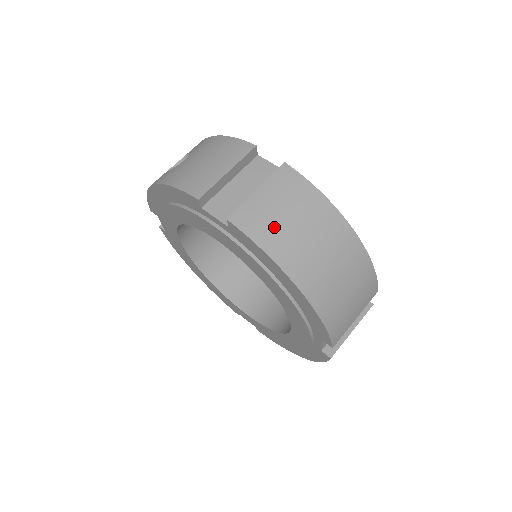
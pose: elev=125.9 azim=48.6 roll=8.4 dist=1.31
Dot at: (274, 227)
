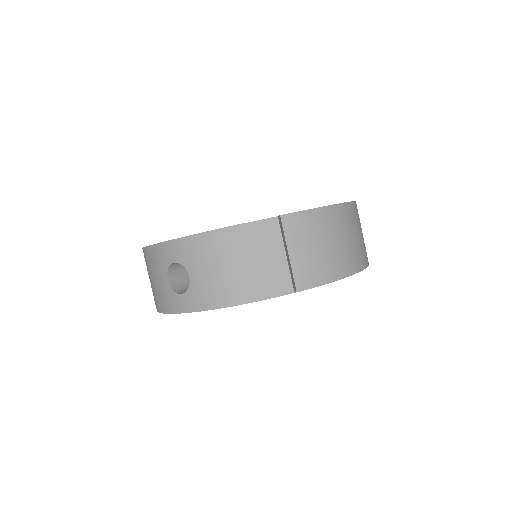
Dot at: (322, 263)
